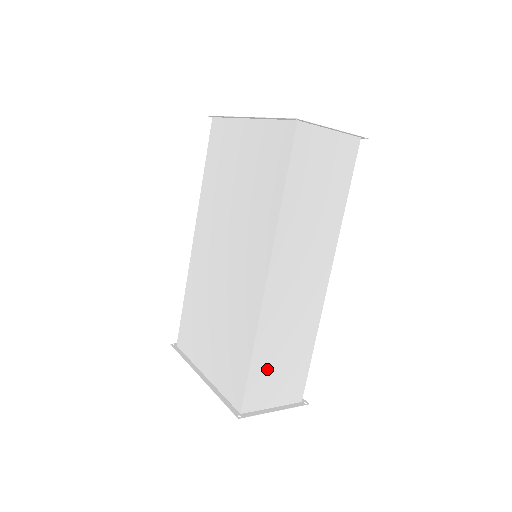
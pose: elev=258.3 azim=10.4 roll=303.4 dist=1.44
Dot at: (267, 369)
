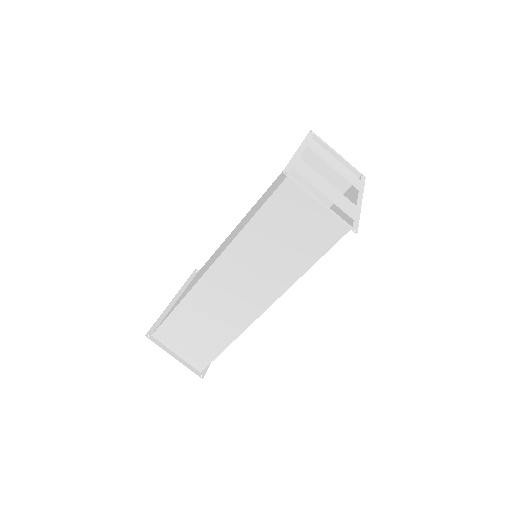
Dot at: (183, 326)
